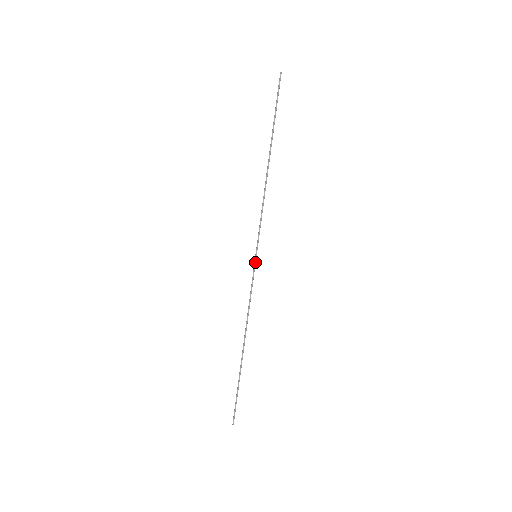
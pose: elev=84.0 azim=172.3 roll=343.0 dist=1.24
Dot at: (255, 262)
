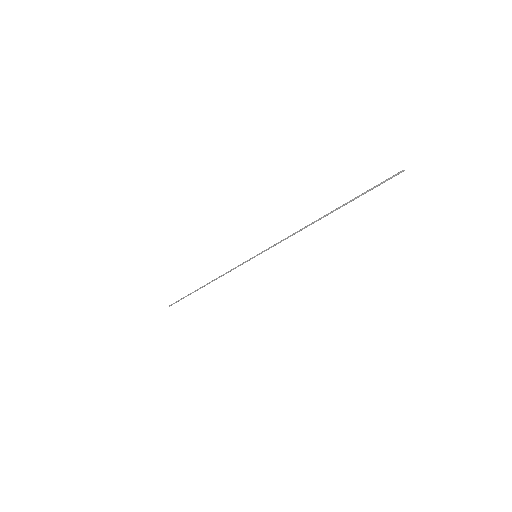
Dot at: occluded
